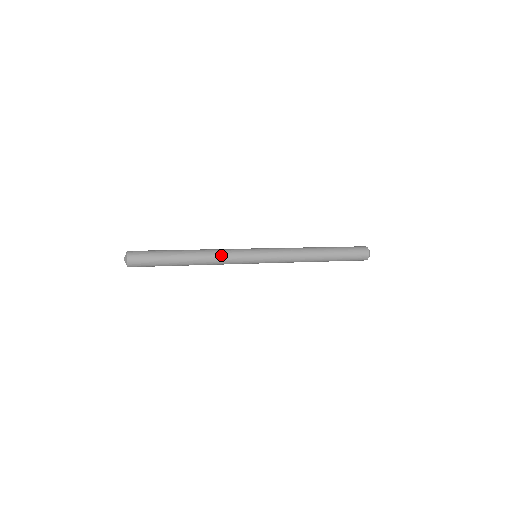
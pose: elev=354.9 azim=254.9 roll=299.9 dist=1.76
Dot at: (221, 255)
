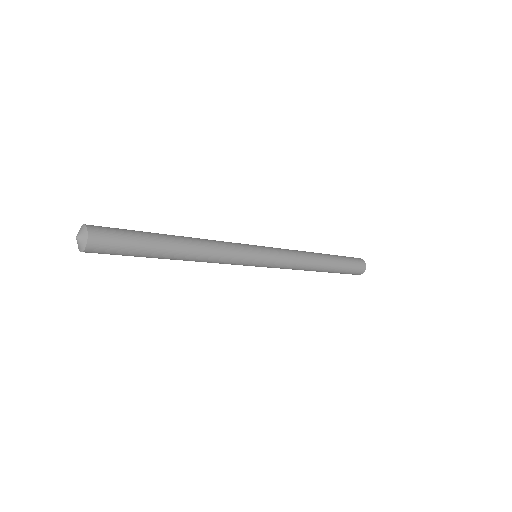
Dot at: (221, 249)
